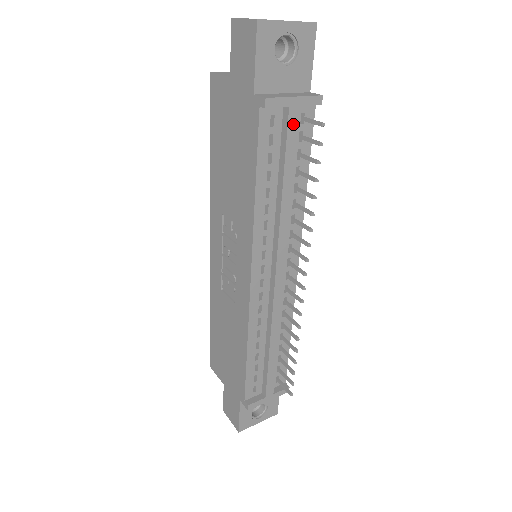
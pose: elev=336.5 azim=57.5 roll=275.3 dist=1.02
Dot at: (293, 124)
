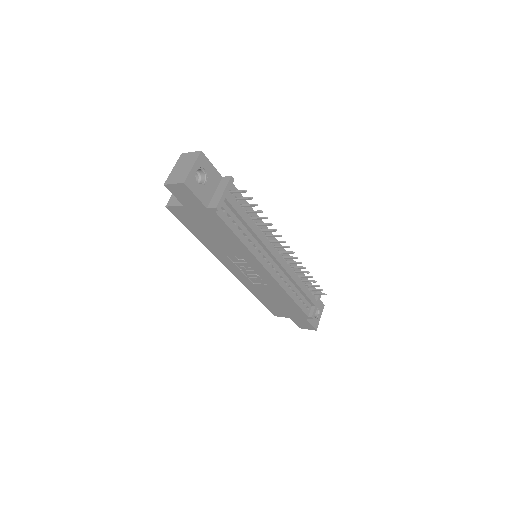
Dot at: (232, 201)
